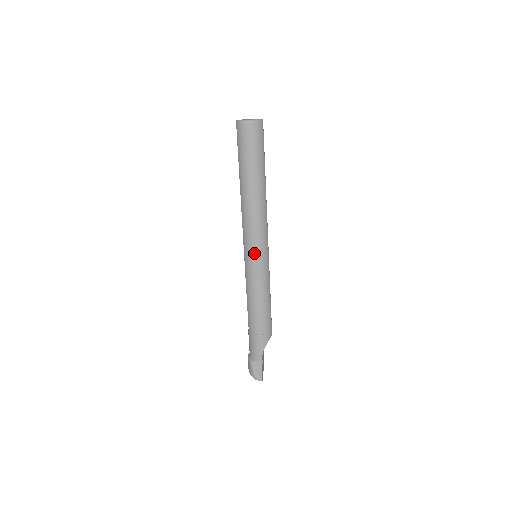
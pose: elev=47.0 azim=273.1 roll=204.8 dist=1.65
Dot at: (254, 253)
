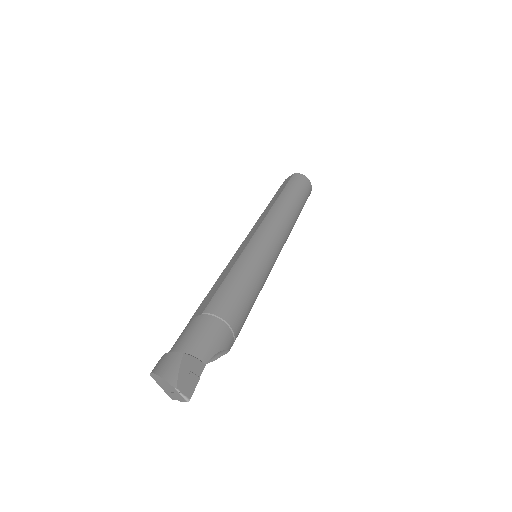
Dot at: (271, 241)
